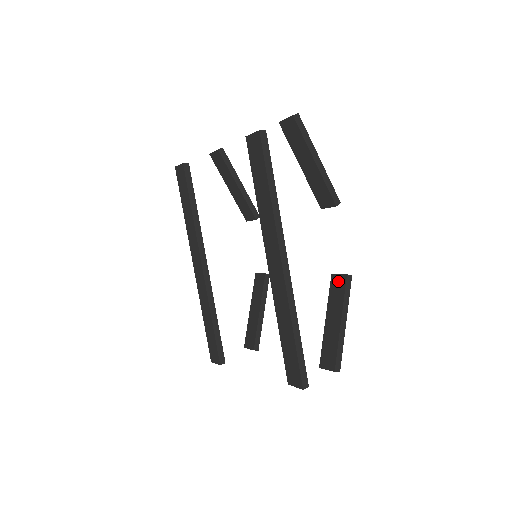
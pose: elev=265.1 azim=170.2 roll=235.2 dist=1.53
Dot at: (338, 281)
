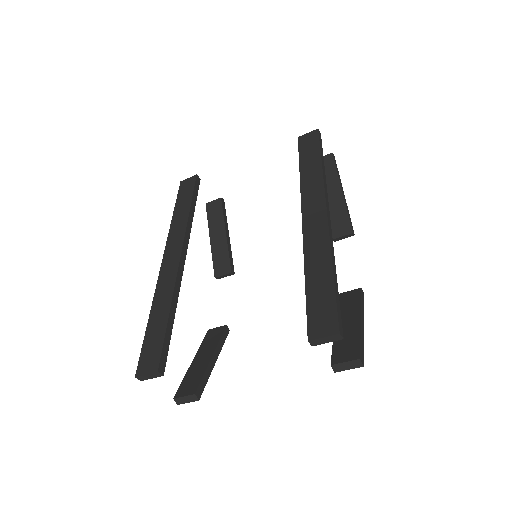
Dot at: (349, 294)
